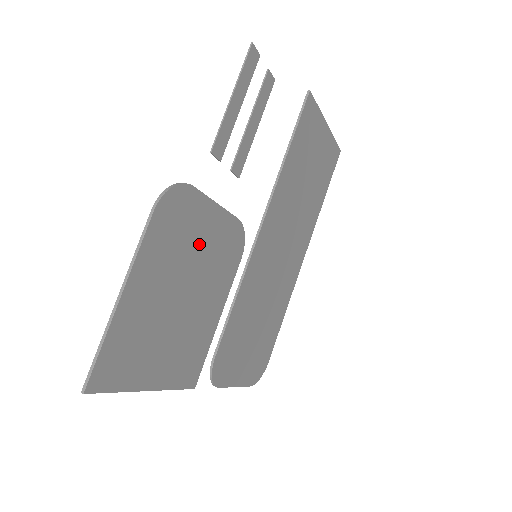
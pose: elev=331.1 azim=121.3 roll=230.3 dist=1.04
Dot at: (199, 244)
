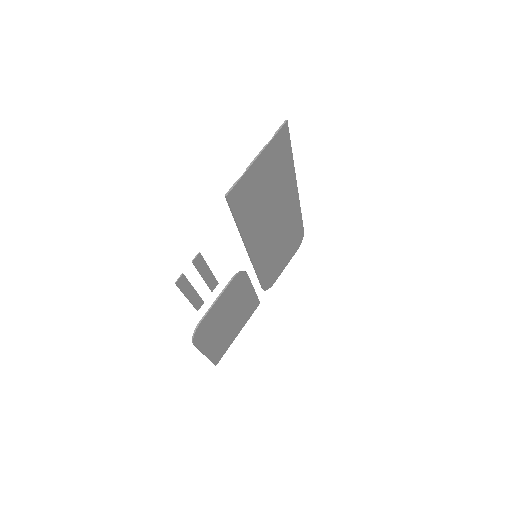
Dot at: (221, 312)
